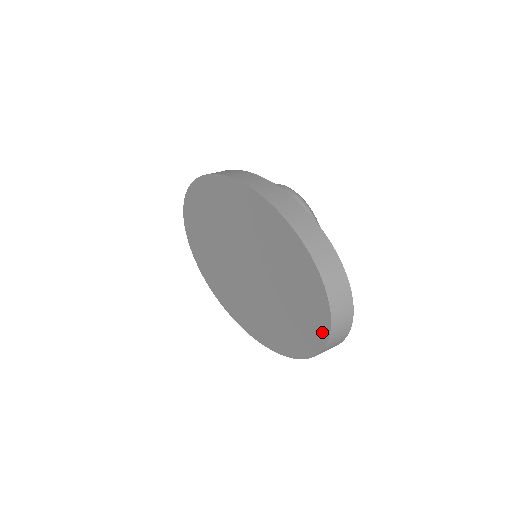
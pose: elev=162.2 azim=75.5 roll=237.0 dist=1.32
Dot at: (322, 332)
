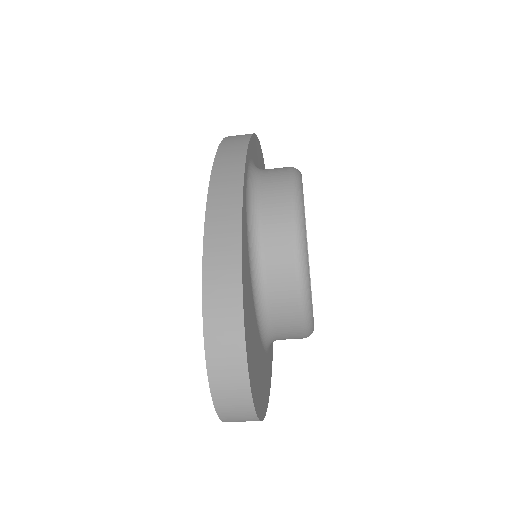
Dot at: occluded
